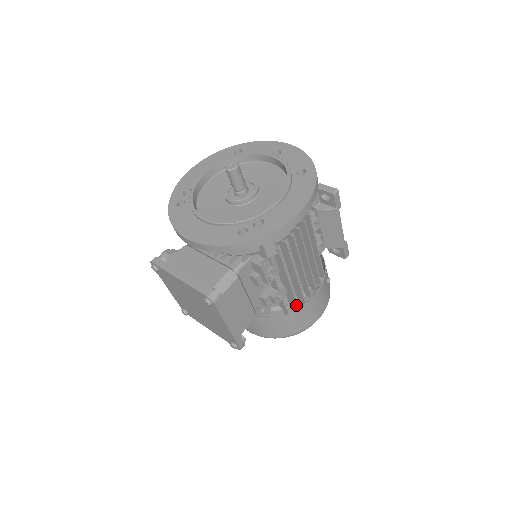
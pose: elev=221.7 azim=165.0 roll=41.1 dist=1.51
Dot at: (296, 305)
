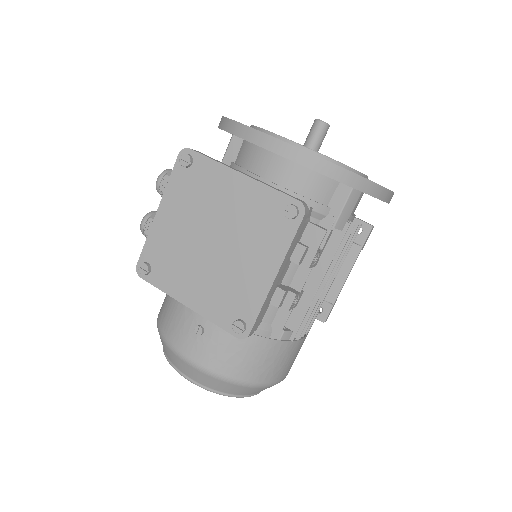
Dot at: (295, 331)
